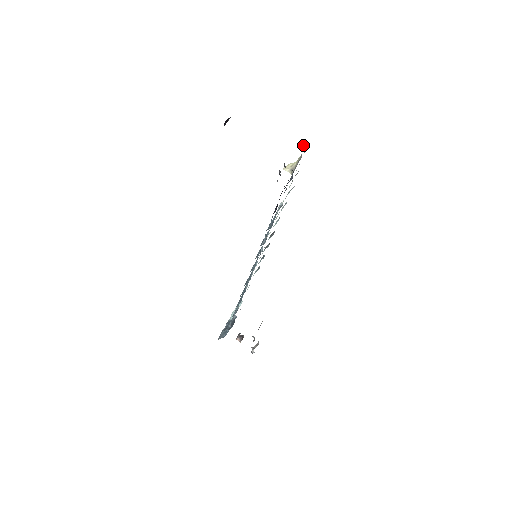
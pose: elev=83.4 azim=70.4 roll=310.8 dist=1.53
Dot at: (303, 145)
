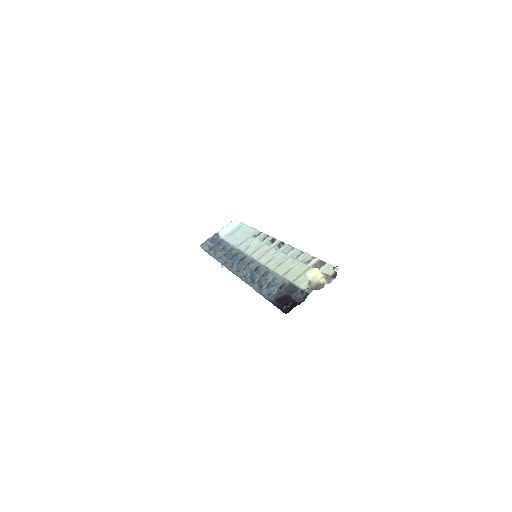
Dot at: (335, 274)
